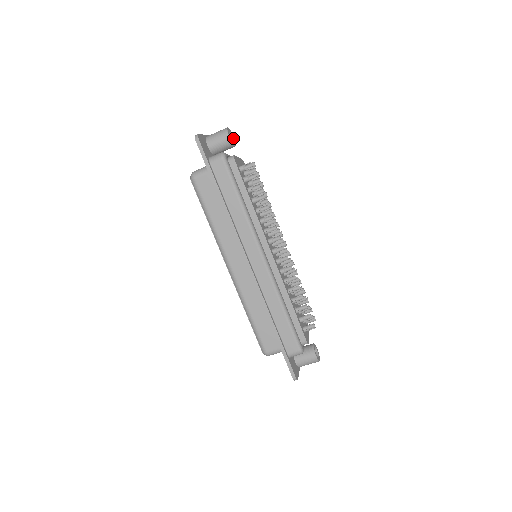
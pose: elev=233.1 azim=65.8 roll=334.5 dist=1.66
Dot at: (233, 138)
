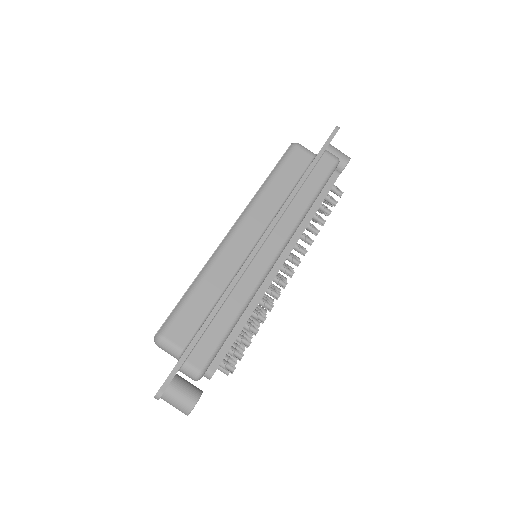
Dot at: occluded
